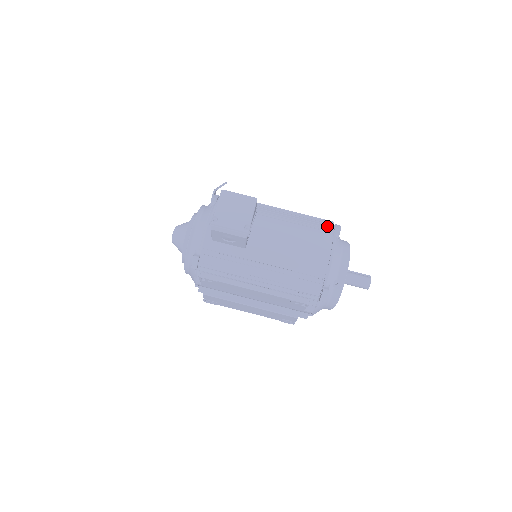
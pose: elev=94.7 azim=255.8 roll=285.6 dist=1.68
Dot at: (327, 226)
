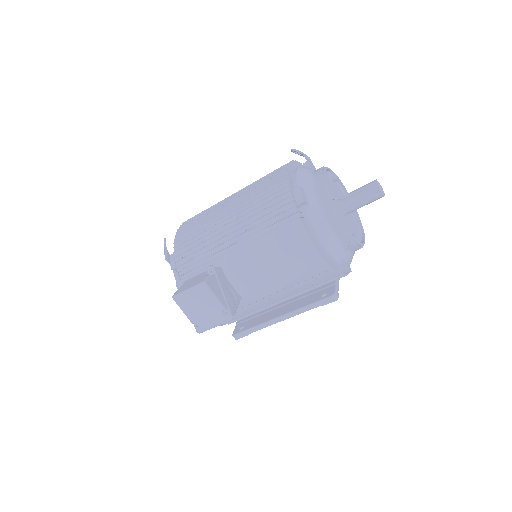
Dot at: (287, 210)
